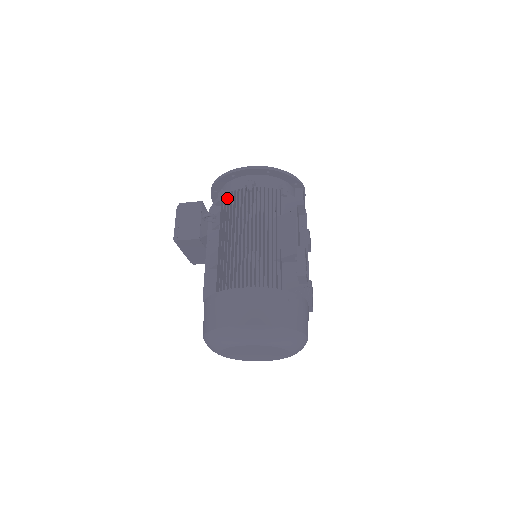
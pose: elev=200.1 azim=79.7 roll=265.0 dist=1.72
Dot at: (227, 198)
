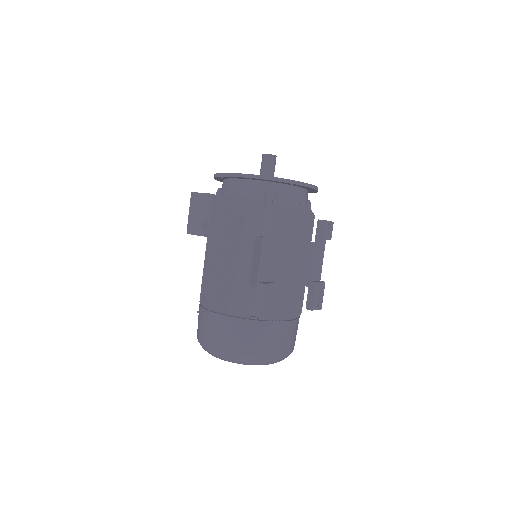
Dot at: (213, 207)
